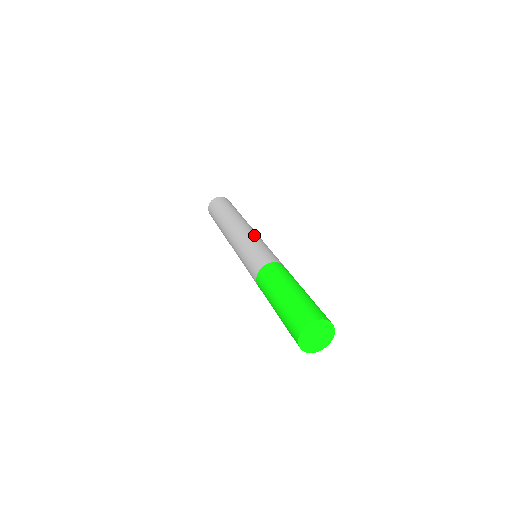
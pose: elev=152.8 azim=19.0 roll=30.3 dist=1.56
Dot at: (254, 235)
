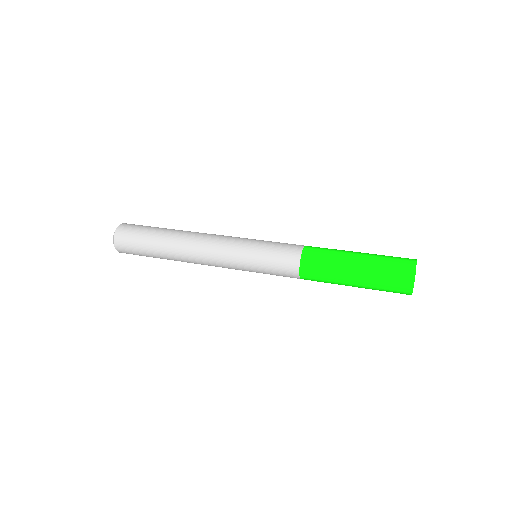
Dot at: occluded
